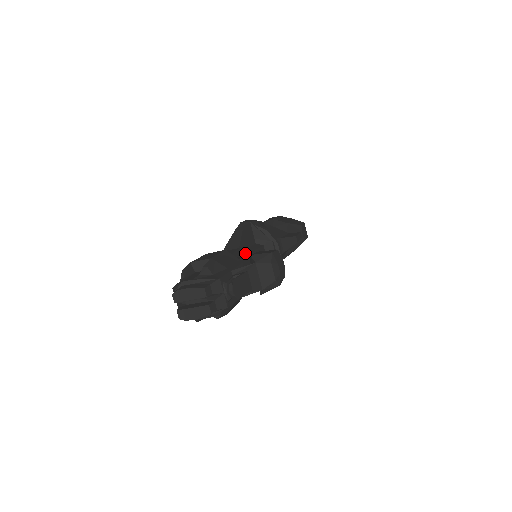
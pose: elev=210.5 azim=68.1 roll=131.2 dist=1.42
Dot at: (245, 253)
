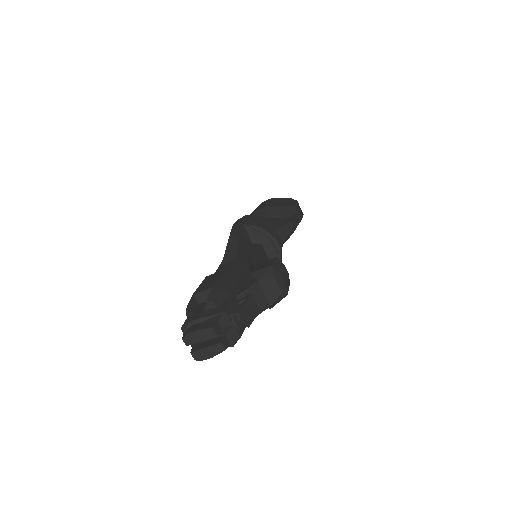
Dot at: (245, 265)
